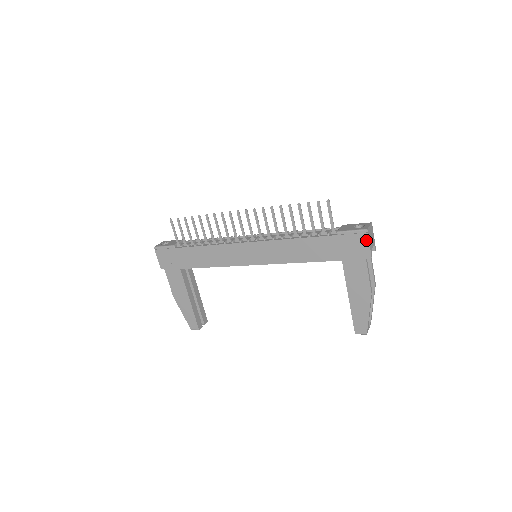
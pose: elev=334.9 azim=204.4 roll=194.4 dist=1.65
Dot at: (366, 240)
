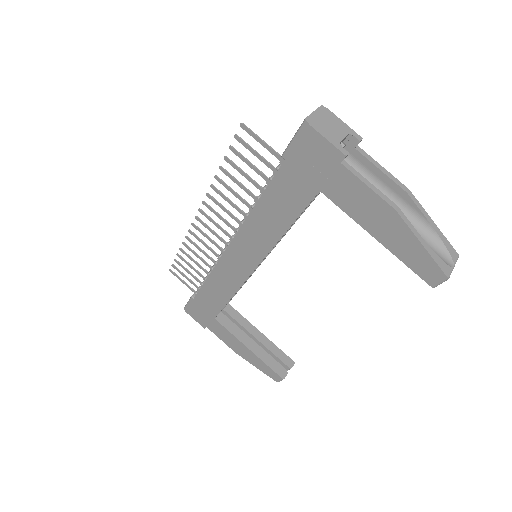
Dot at: (316, 136)
